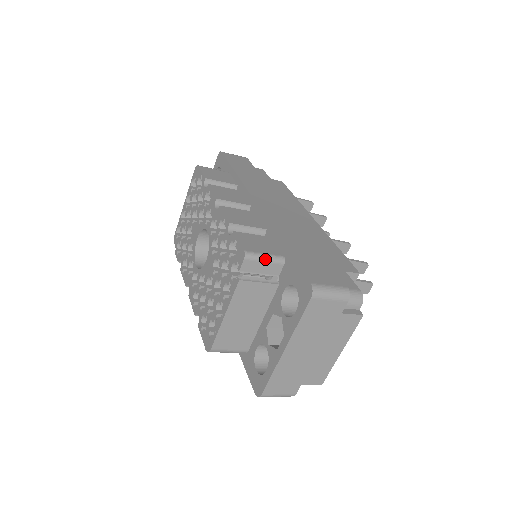
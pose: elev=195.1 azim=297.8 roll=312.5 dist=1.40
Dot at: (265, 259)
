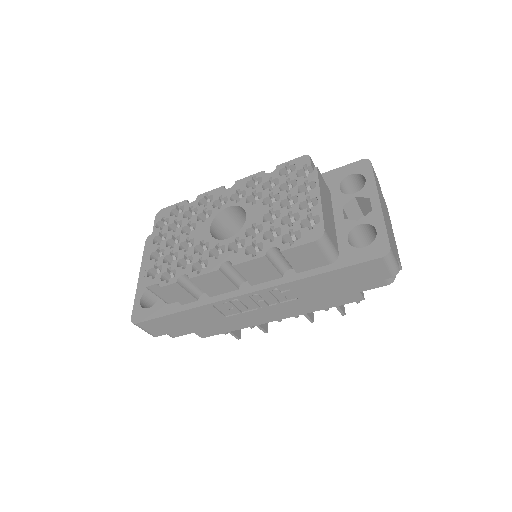
Dot at: occluded
